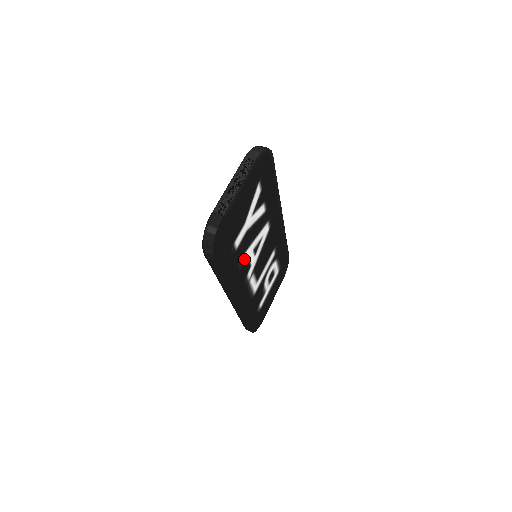
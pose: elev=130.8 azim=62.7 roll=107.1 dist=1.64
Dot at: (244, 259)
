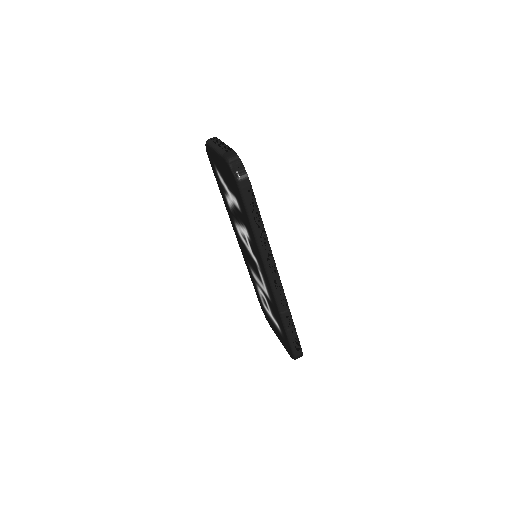
Dot at: occluded
